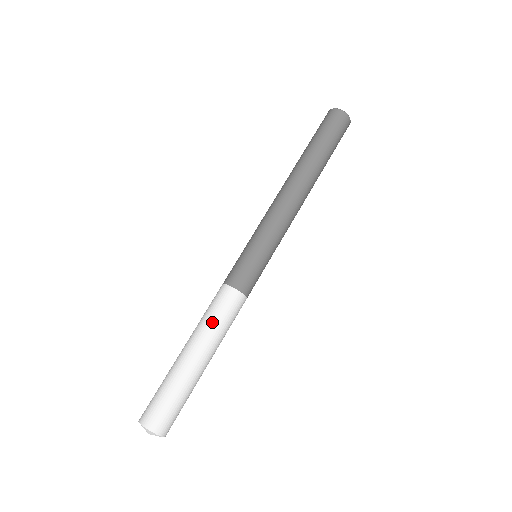
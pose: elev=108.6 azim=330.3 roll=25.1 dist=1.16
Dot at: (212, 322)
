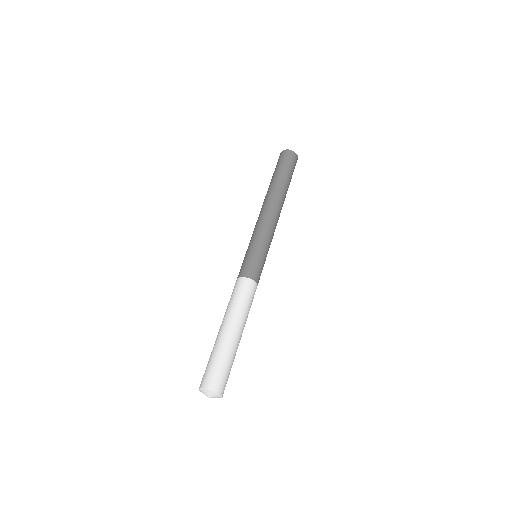
Dot at: (243, 306)
